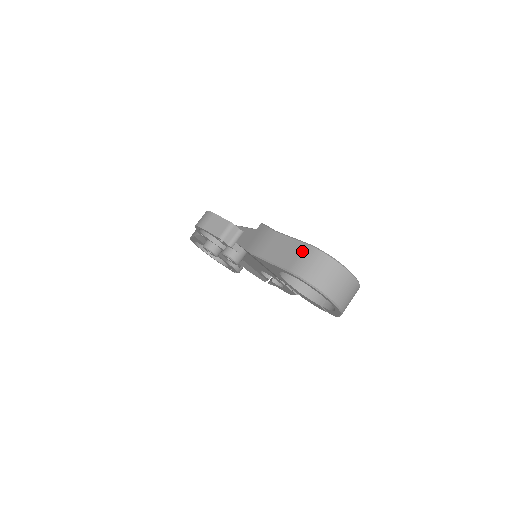
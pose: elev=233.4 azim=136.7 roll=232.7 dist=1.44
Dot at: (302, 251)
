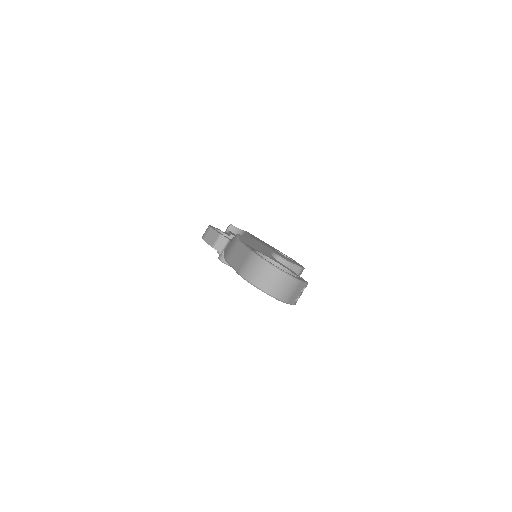
Dot at: (247, 257)
